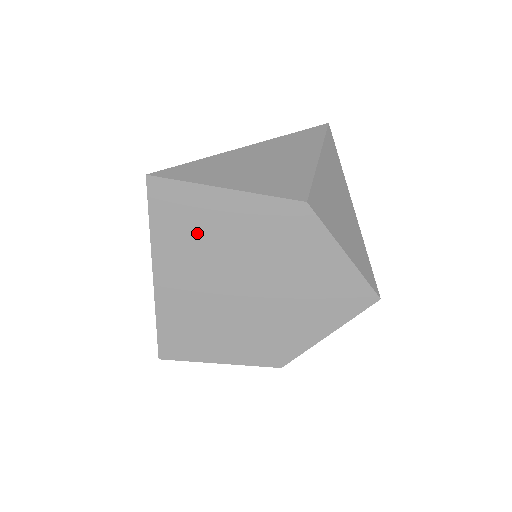
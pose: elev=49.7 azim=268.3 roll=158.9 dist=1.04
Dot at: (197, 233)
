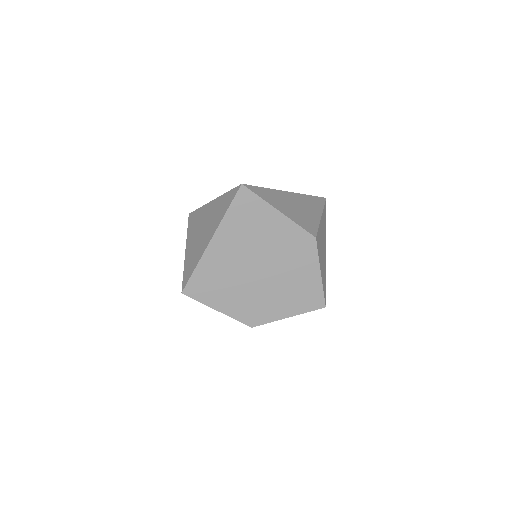
Dot at: (250, 228)
